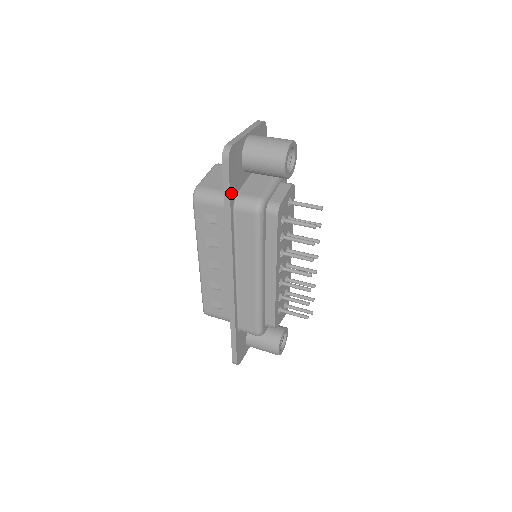
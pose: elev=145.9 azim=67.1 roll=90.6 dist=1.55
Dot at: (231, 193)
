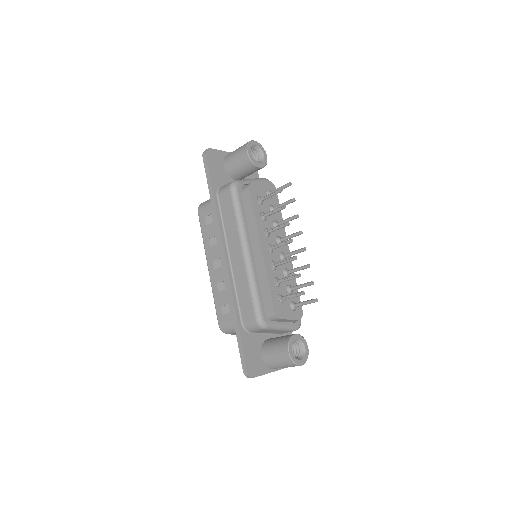
Dot at: (212, 181)
